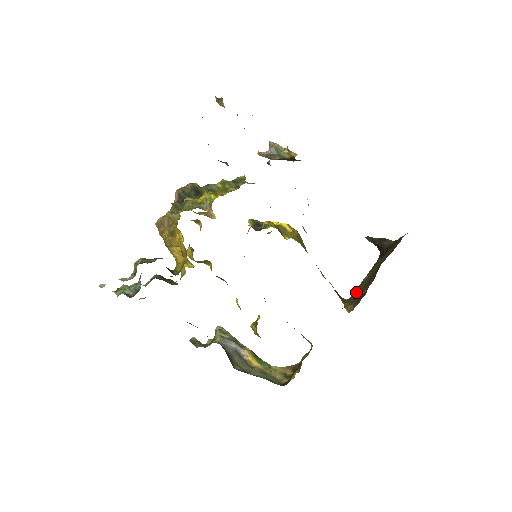
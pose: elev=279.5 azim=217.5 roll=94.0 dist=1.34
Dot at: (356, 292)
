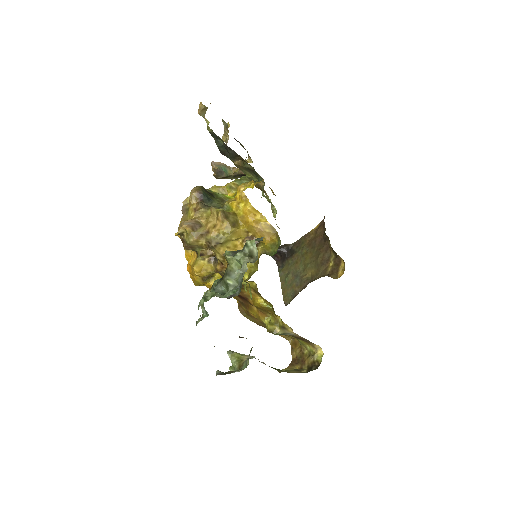
Dot at: (297, 284)
